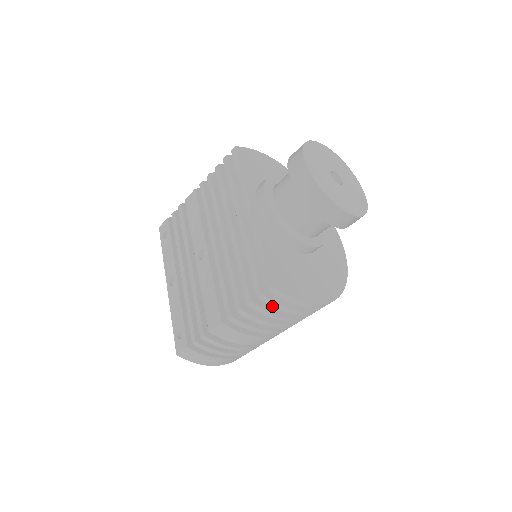
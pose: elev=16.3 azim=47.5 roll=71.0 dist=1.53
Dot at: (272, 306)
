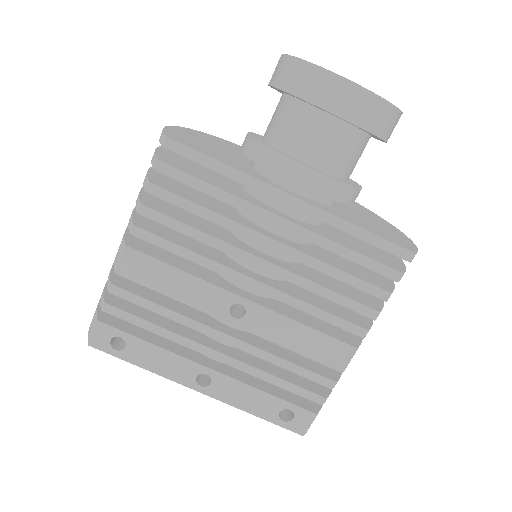
Dot at: occluded
